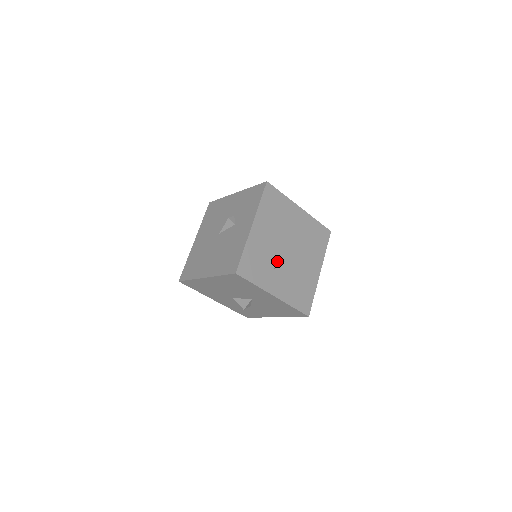
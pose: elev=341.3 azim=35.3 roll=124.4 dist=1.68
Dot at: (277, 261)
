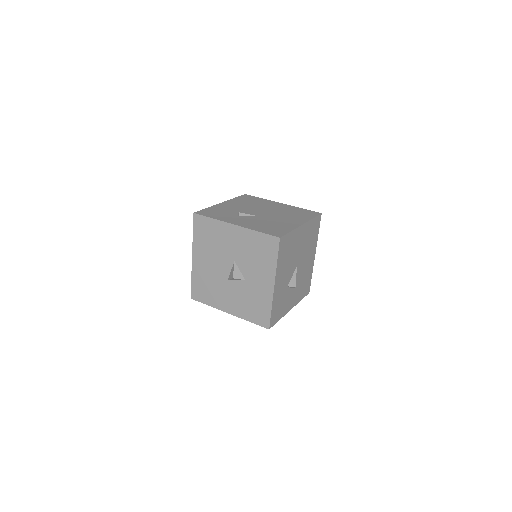
Dot at: (244, 214)
